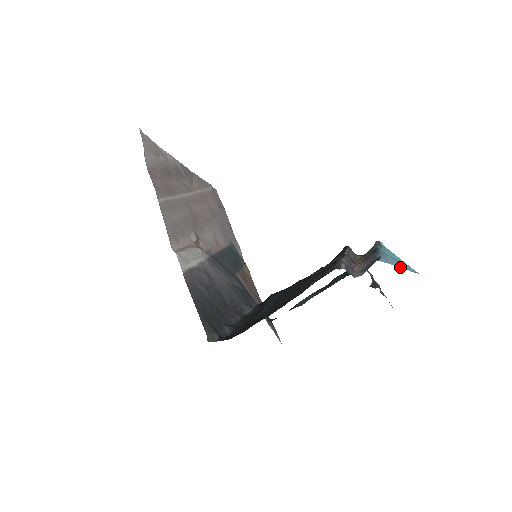
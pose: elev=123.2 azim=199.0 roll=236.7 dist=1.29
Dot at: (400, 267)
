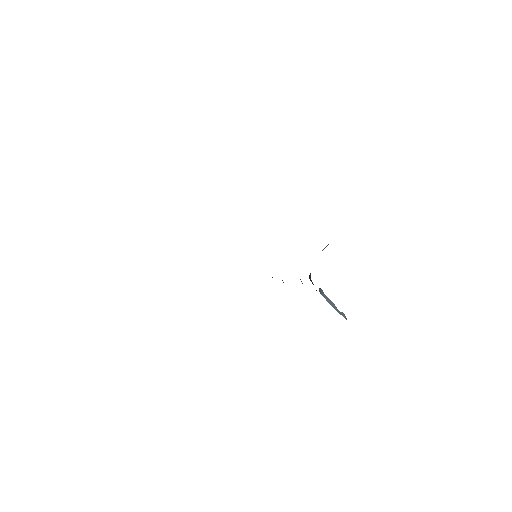
Dot at: occluded
